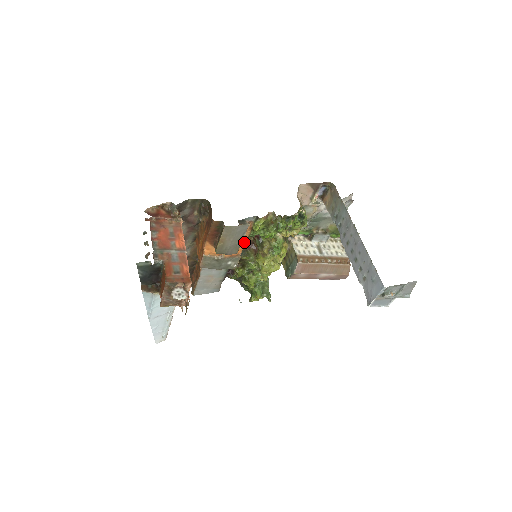
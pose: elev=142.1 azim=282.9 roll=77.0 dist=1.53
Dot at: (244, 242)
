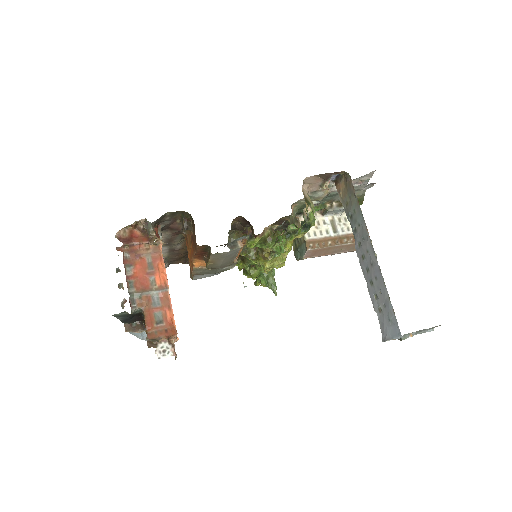
Dot at: (239, 251)
